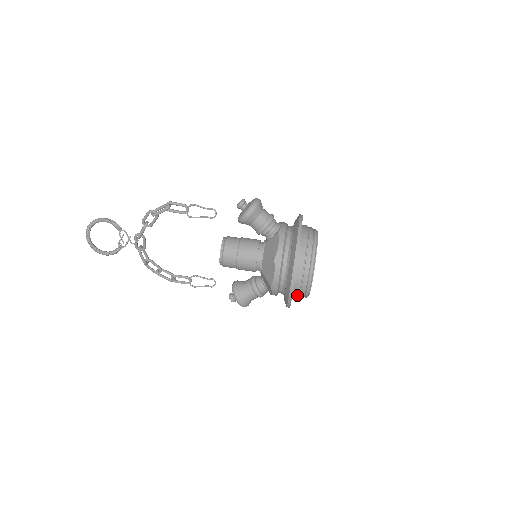
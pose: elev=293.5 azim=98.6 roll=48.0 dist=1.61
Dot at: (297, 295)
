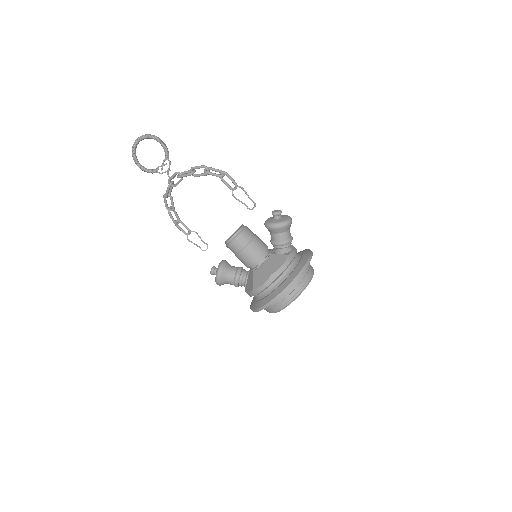
Dot at: (266, 308)
